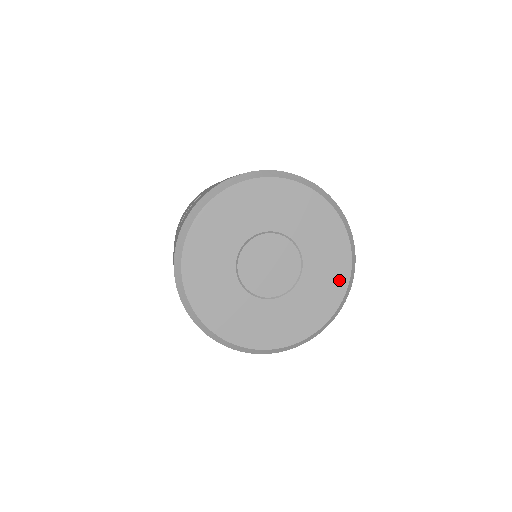
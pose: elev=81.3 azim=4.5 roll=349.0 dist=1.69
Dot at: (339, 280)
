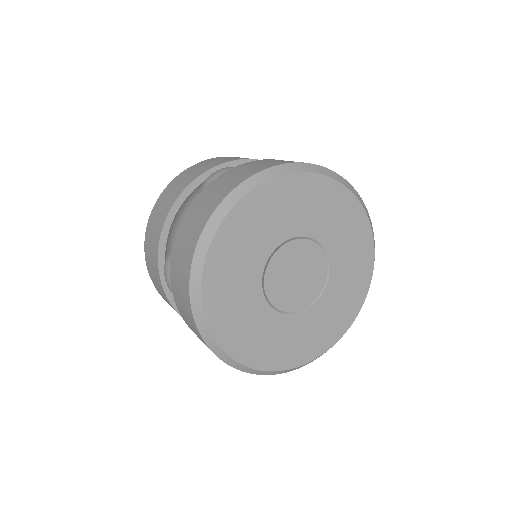
Dot at: (362, 280)
